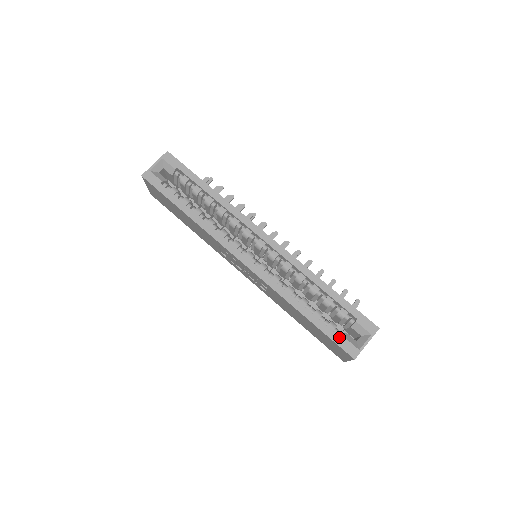
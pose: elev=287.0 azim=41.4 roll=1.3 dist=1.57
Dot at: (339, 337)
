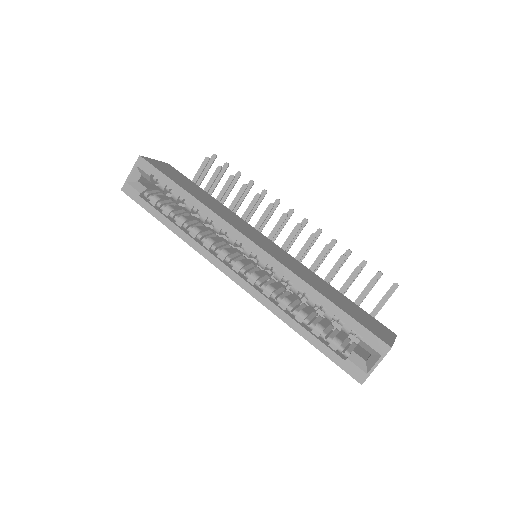
Dot at: (342, 359)
